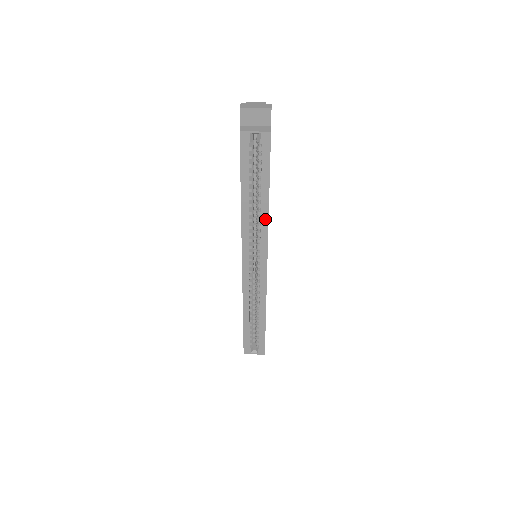
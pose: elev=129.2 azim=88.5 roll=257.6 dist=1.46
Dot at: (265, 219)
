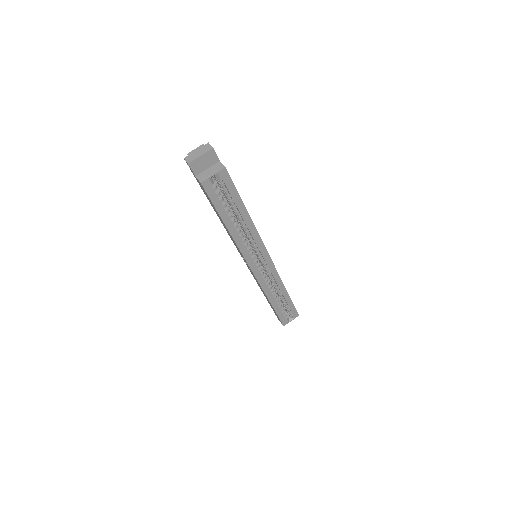
Dot at: (253, 229)
